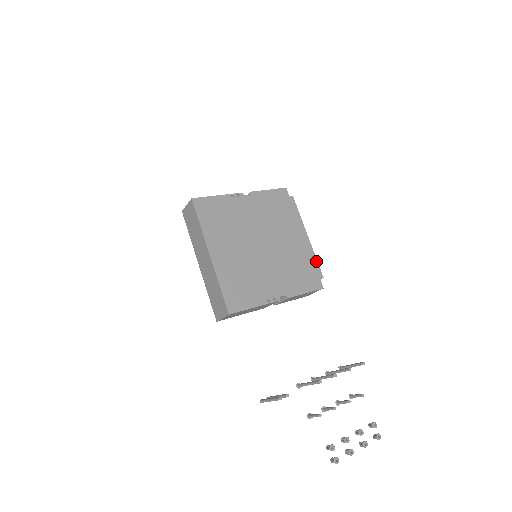
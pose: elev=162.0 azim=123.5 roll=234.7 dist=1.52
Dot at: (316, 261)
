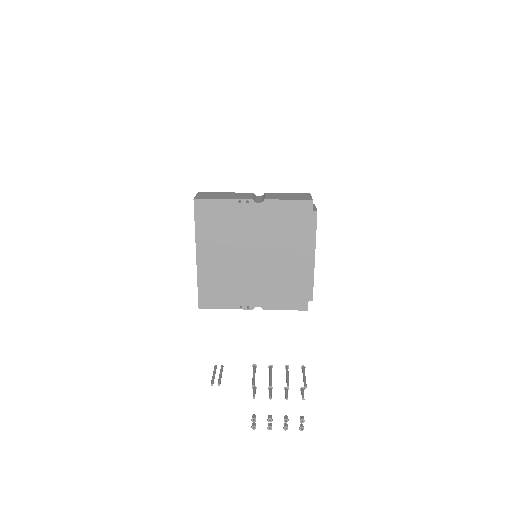
Dot at: (312, 284)
